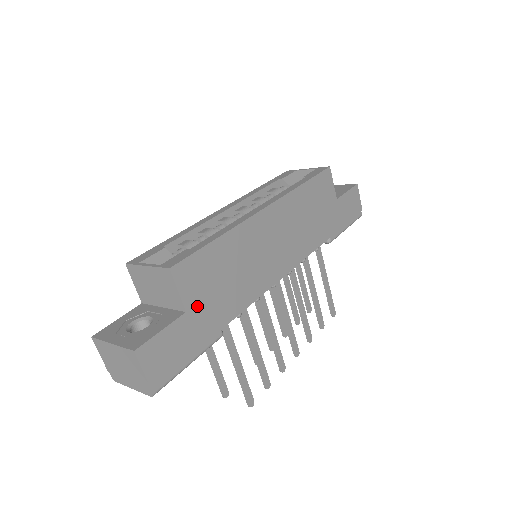
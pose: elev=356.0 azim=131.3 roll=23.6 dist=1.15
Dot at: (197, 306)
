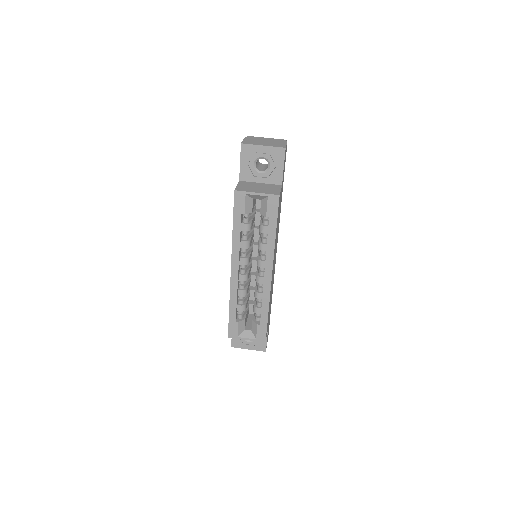
Dot at: occluded
